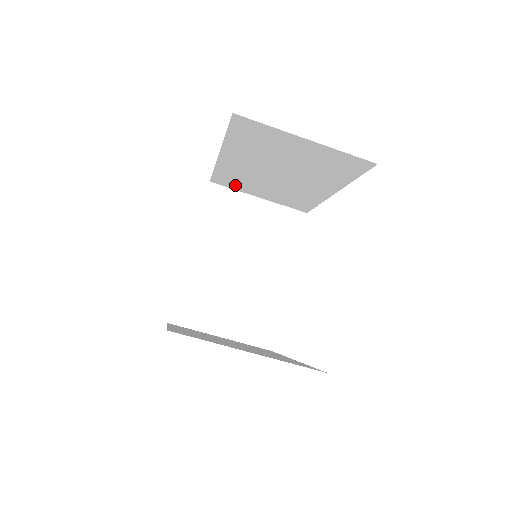
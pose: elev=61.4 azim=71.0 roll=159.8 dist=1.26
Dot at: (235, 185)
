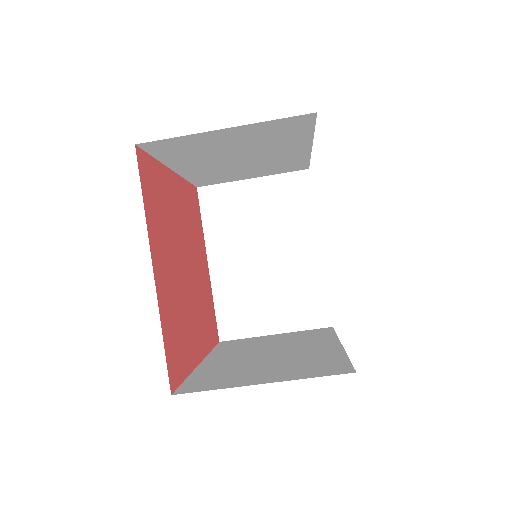
Dot at: (220, 180)
